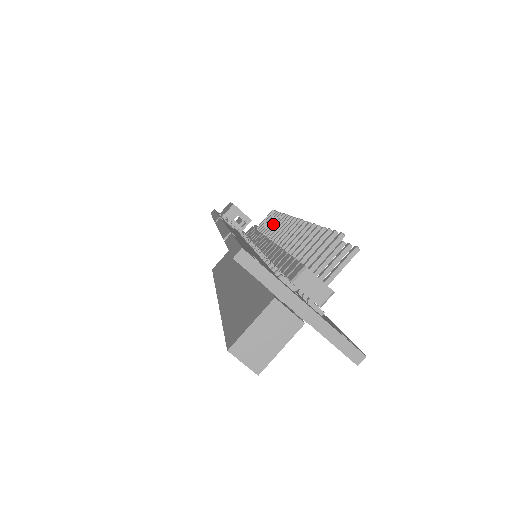
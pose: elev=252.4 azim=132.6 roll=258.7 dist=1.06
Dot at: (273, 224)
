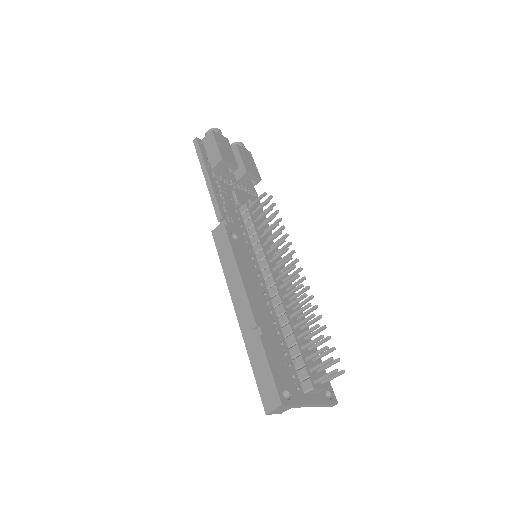
Dot at: (271, 237)
